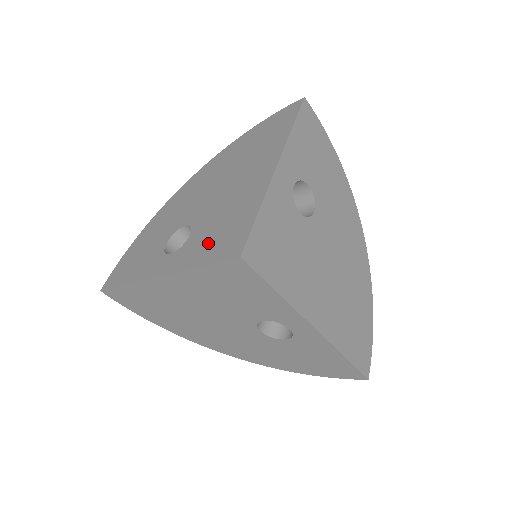
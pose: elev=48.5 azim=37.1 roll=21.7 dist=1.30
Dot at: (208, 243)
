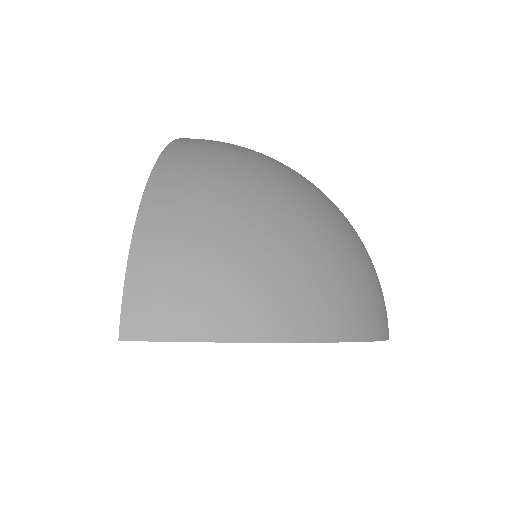
Dot at: occluded
